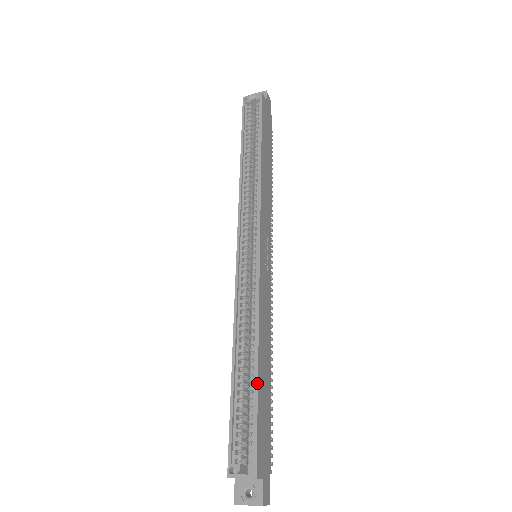
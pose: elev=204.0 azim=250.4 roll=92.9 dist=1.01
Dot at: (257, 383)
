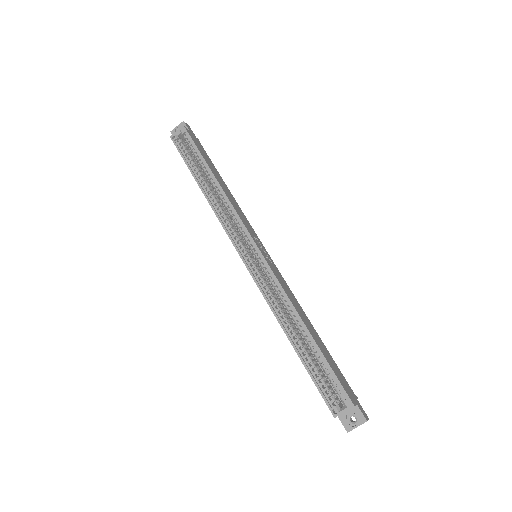
Dot at: (317, 345)
